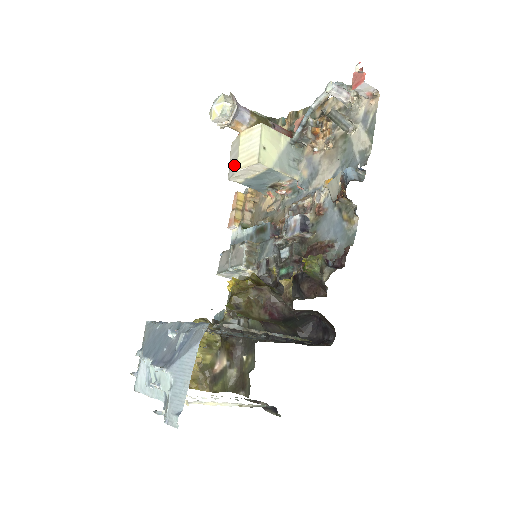
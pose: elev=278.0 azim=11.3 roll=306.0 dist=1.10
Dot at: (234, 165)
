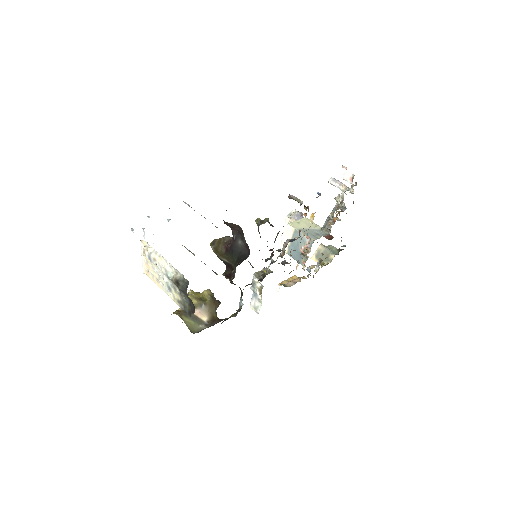
Dot at: occluded
